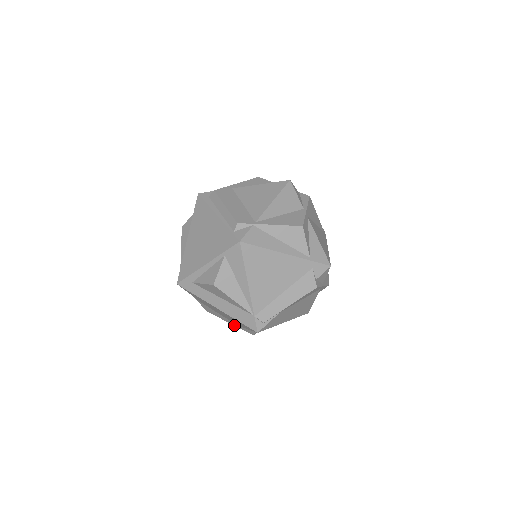
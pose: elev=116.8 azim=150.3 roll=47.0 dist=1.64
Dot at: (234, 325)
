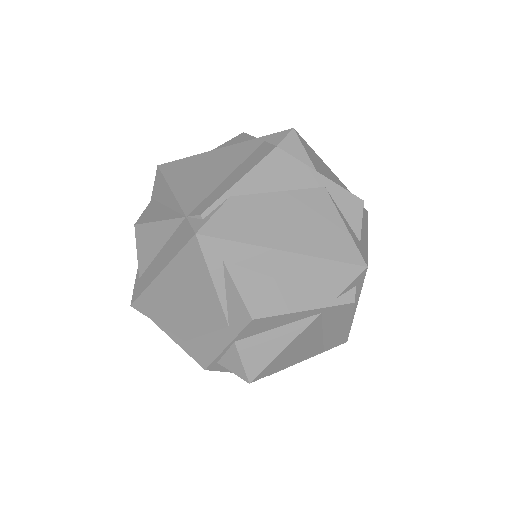
Dot at: (230, 340)
